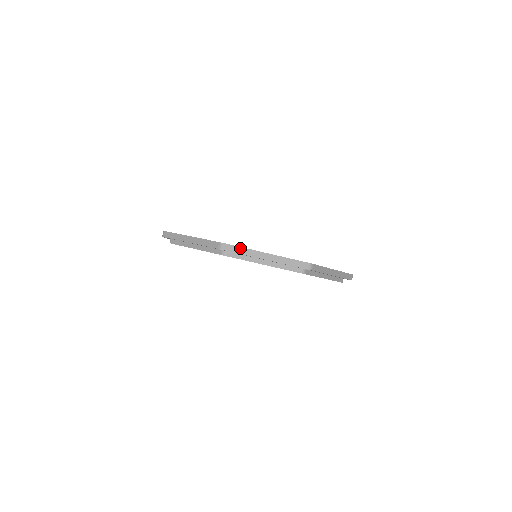
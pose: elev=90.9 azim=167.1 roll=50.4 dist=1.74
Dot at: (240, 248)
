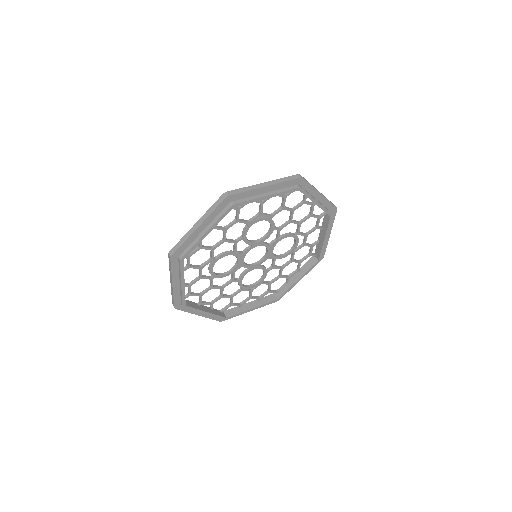
Dot at: occluded
